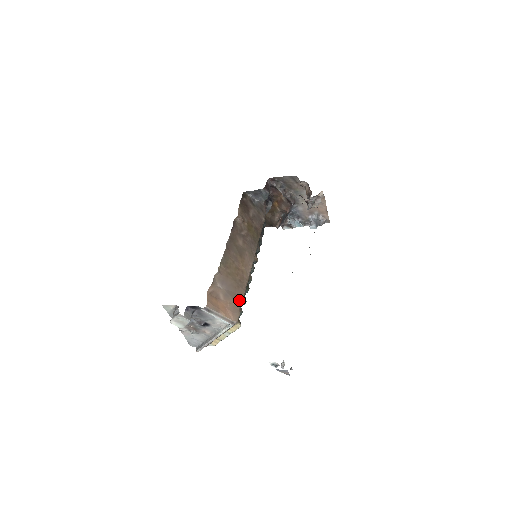
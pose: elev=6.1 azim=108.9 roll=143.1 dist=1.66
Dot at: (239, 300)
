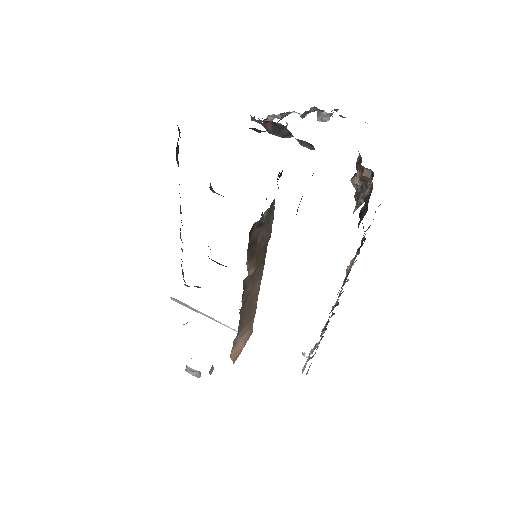
Dot at: (252, 322)
